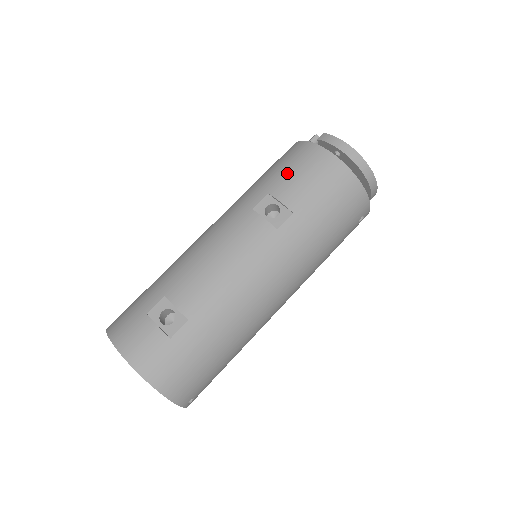
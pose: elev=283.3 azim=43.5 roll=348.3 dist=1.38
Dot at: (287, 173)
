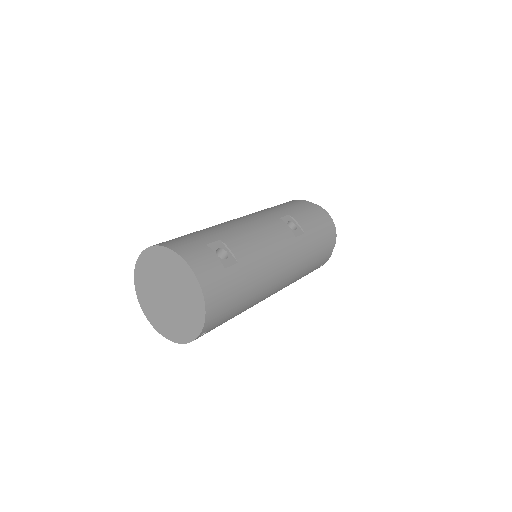
Dot at: (300, 210)
